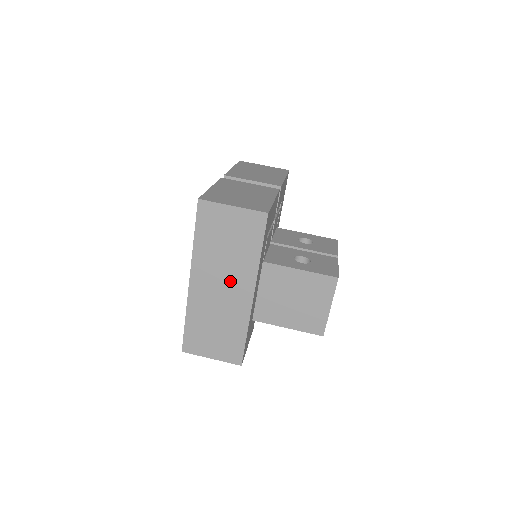
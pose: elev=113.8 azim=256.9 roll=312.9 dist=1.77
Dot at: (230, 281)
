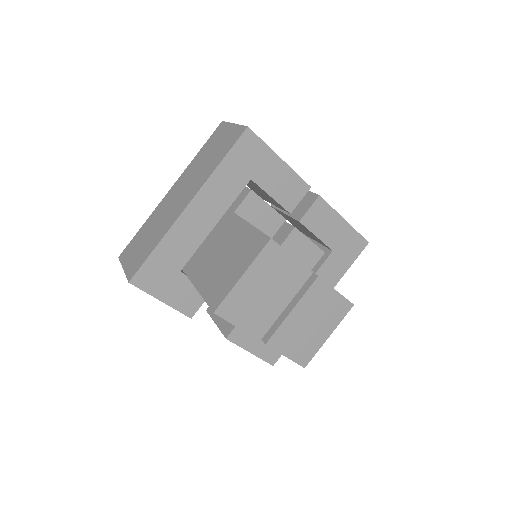
Dot at: (187, 190)
